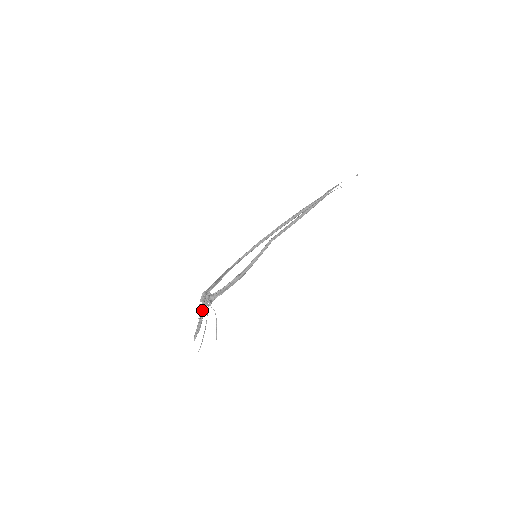
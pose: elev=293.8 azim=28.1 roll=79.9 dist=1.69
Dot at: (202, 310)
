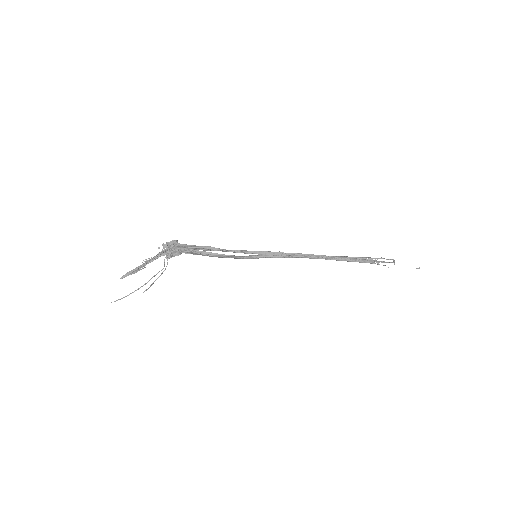
Dot at: (156, 256)
